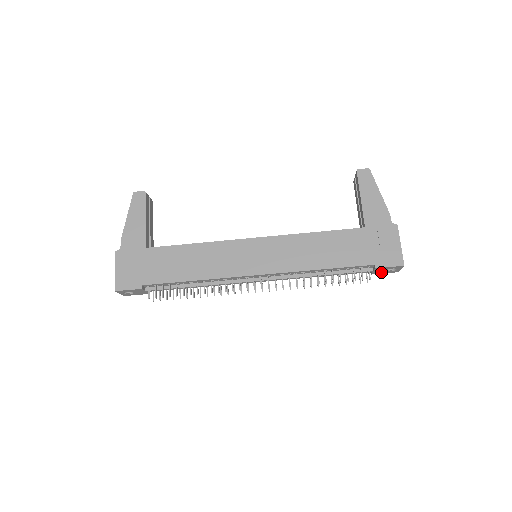
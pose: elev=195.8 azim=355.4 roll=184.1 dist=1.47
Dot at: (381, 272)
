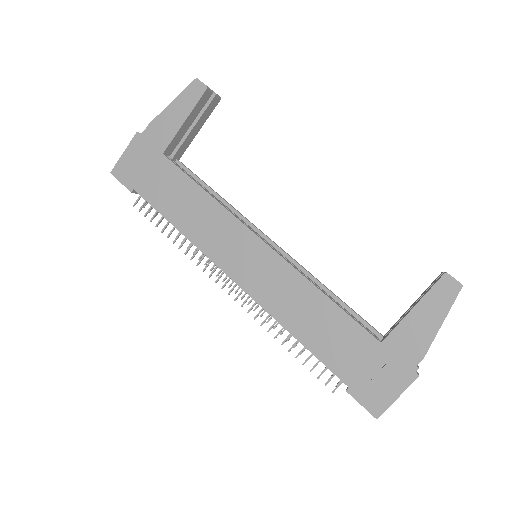
Dot at: occluded
